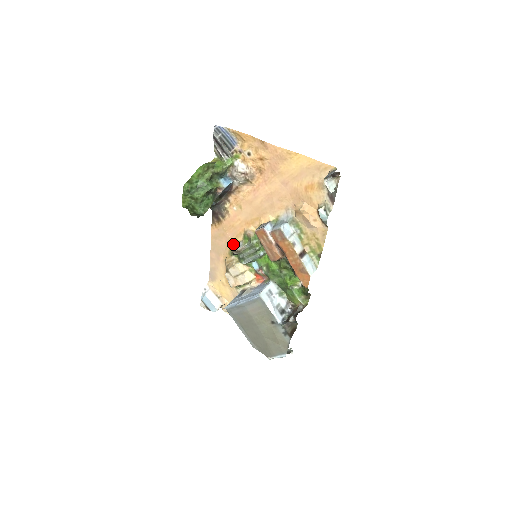
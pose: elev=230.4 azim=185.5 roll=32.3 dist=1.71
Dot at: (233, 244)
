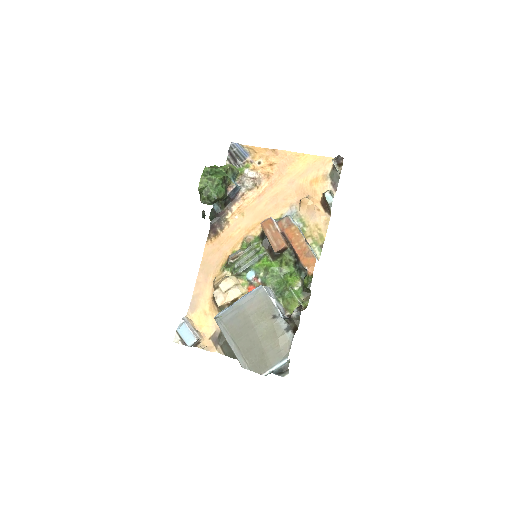
Dot at: (228, 256)
